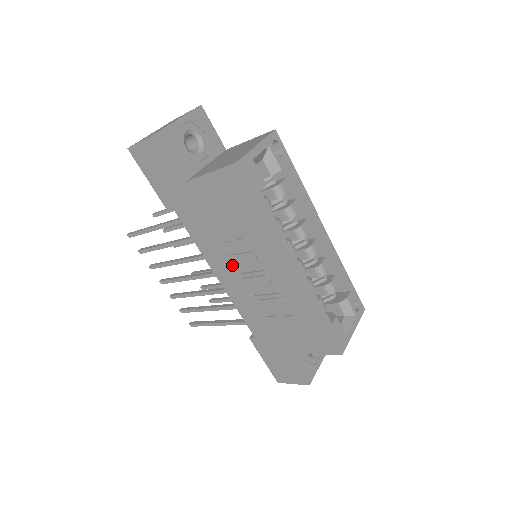
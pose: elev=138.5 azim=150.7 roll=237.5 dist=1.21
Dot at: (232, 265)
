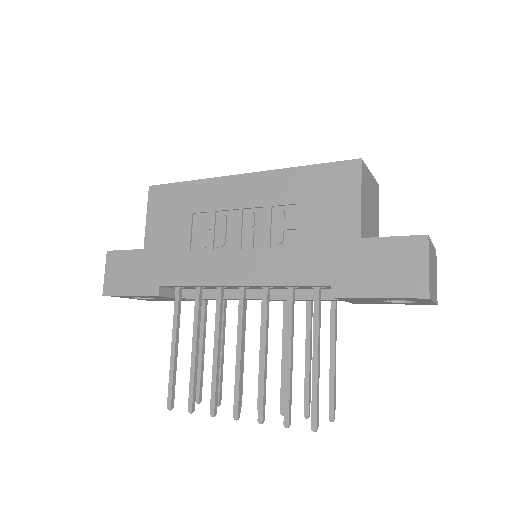
Dot at: (225, 251)
